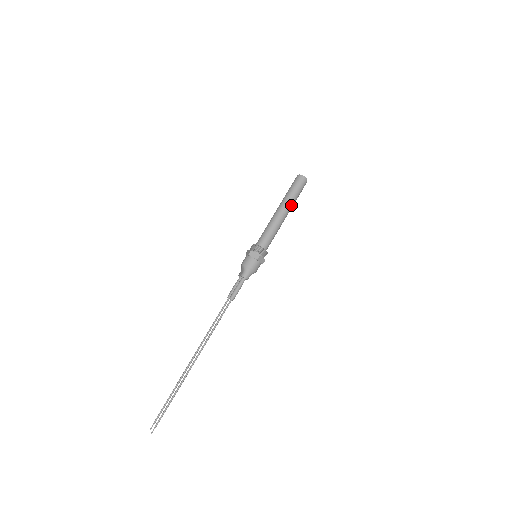
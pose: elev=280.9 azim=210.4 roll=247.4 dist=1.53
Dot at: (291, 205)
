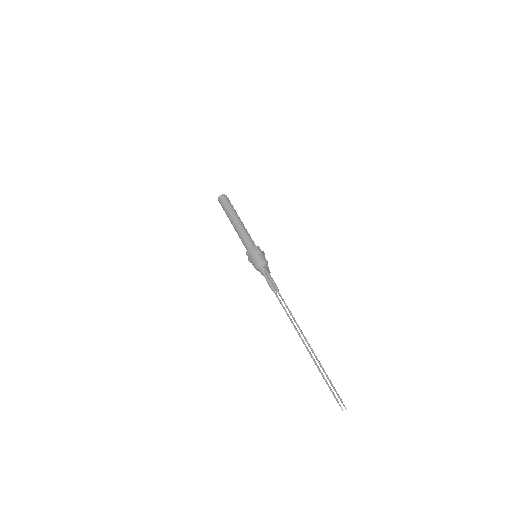
Dot at: (232, 214)
